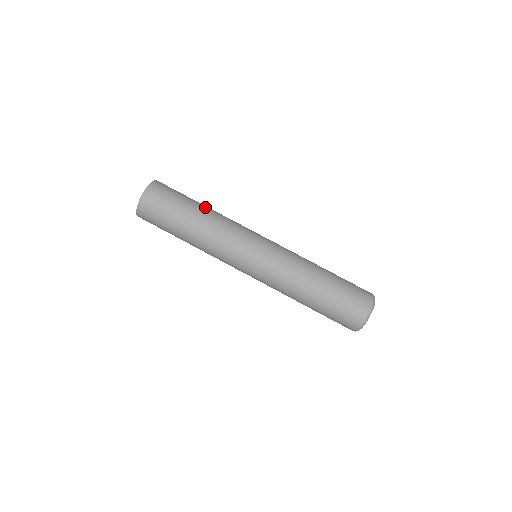
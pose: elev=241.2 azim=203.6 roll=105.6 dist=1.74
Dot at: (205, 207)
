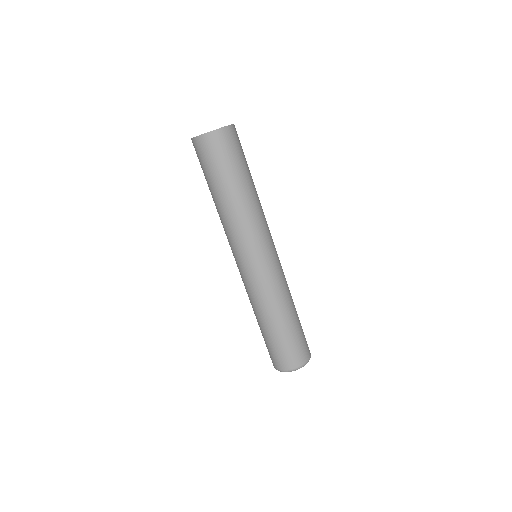
Dot at: occluded
